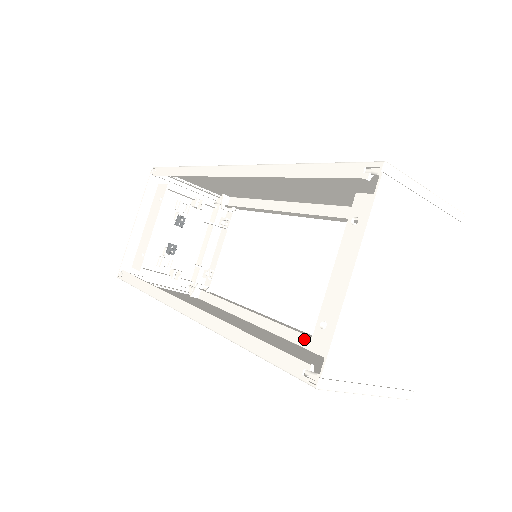
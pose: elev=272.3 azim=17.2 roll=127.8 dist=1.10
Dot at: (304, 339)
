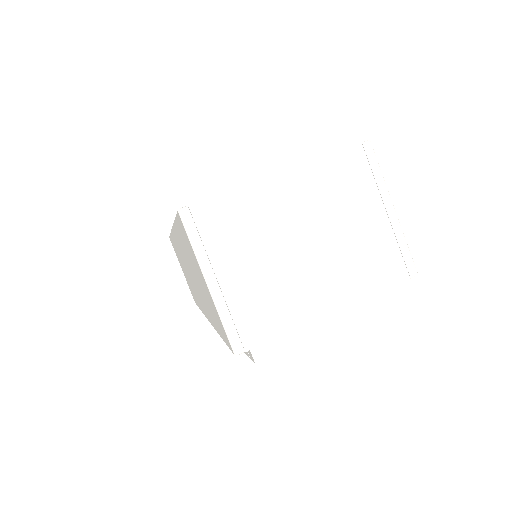
Dot at: occluded
